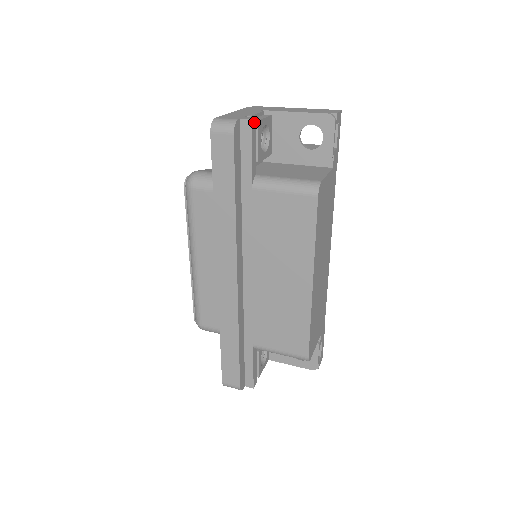
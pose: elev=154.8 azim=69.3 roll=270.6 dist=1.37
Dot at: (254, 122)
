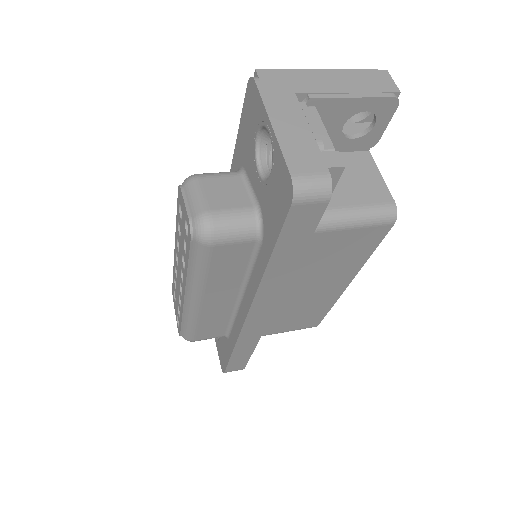
Dot at: (338, 161)
